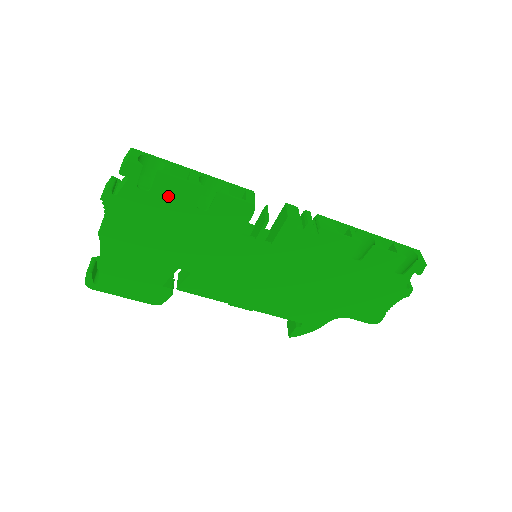
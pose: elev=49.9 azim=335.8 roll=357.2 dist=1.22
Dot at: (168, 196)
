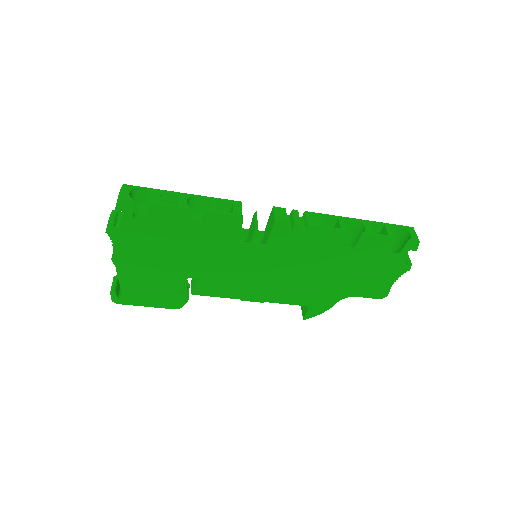
Dot at: (163, 221)
